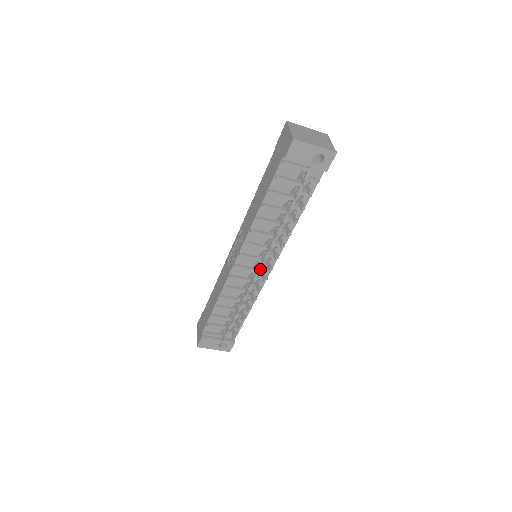
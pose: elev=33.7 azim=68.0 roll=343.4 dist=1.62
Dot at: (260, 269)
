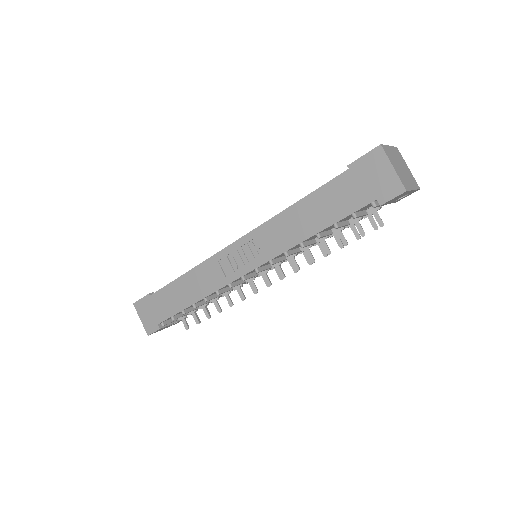
Dot at: occluded
